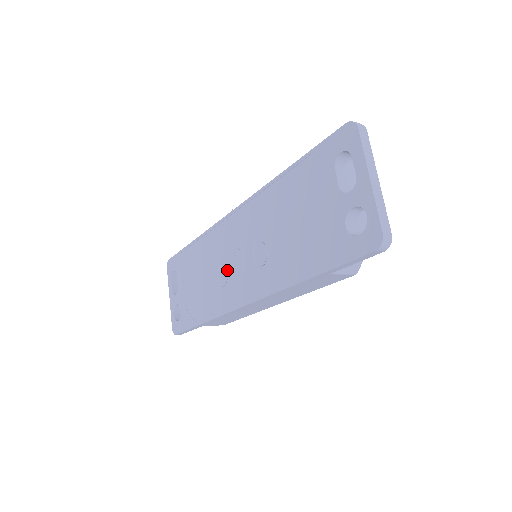
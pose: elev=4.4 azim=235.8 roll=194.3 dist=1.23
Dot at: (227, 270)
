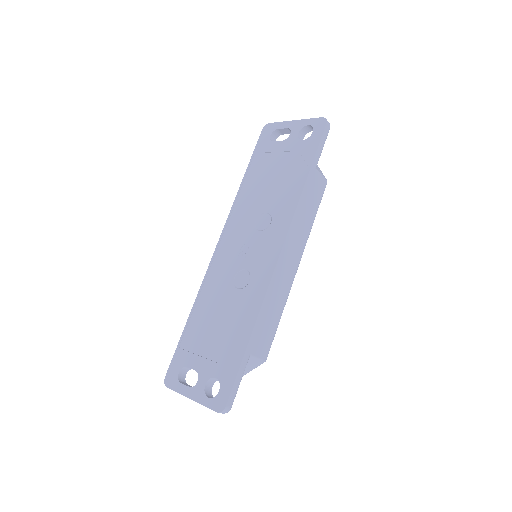
Dot at: (243, 271)
